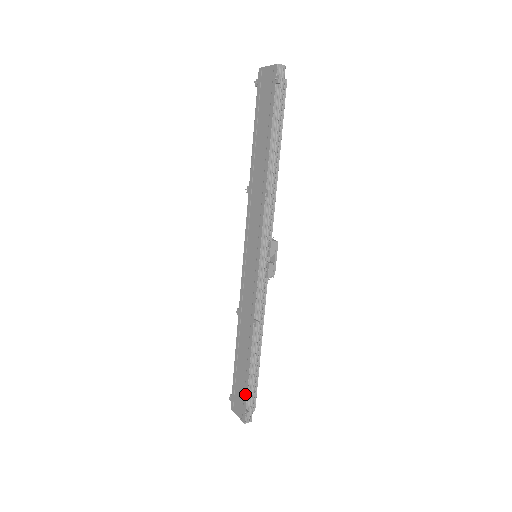
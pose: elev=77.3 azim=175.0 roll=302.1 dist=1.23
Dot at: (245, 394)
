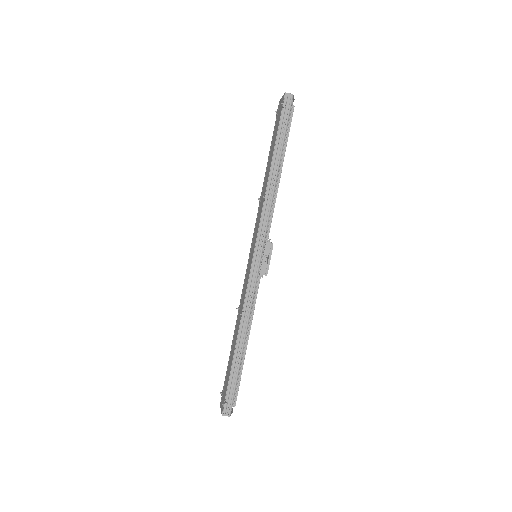
Dot at: (227, 385)
